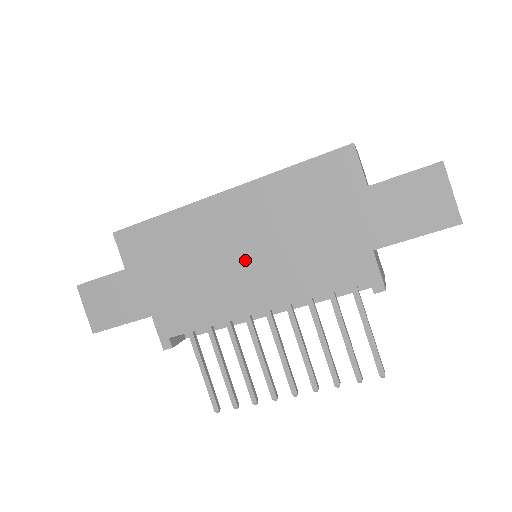
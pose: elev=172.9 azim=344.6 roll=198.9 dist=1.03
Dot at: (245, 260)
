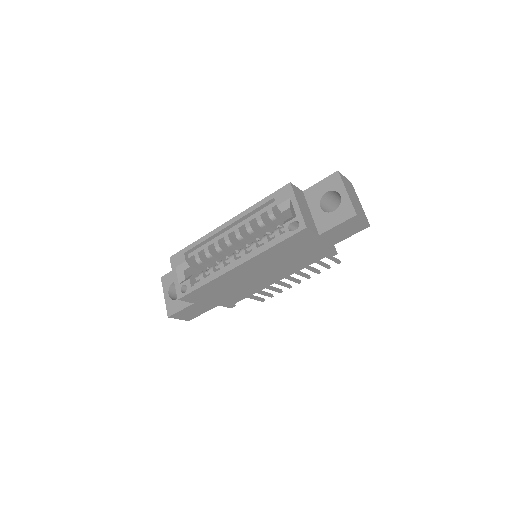
Dot at: (261, 276)
